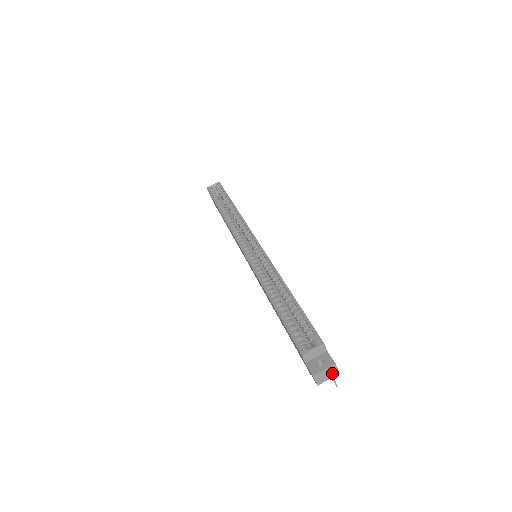
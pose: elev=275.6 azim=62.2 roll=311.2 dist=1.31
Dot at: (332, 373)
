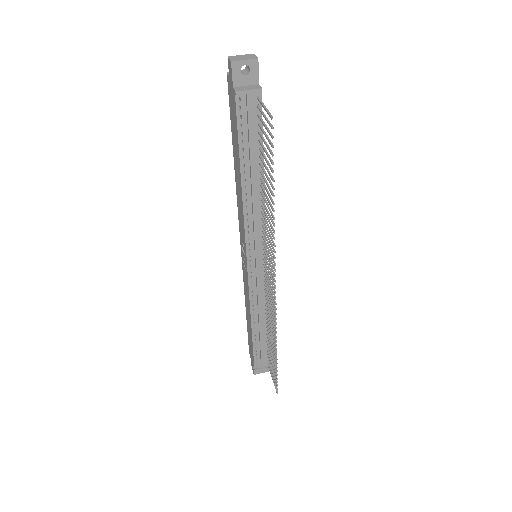
Dot at: (250, 58)
